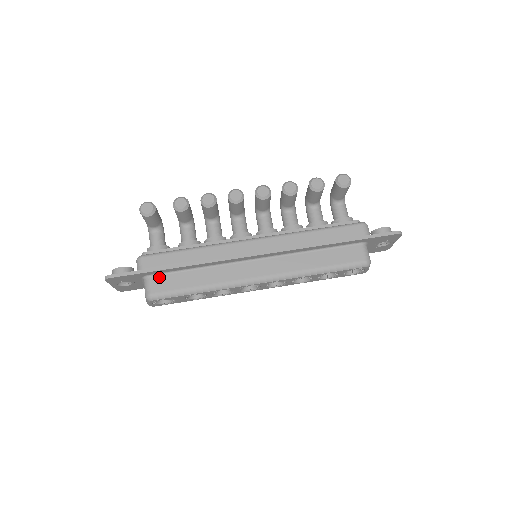
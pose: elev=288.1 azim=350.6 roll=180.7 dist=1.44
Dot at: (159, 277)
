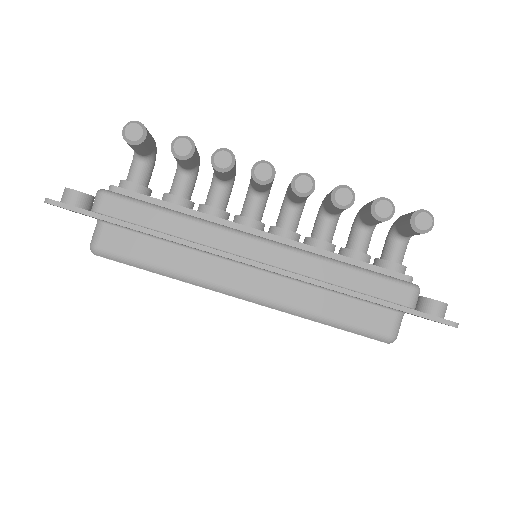
Dot at: (116, 230)
